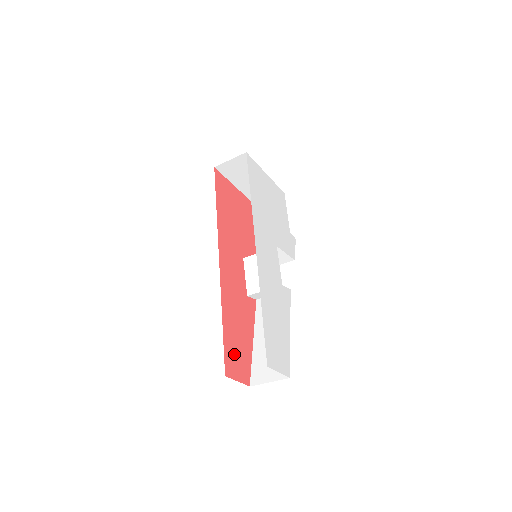
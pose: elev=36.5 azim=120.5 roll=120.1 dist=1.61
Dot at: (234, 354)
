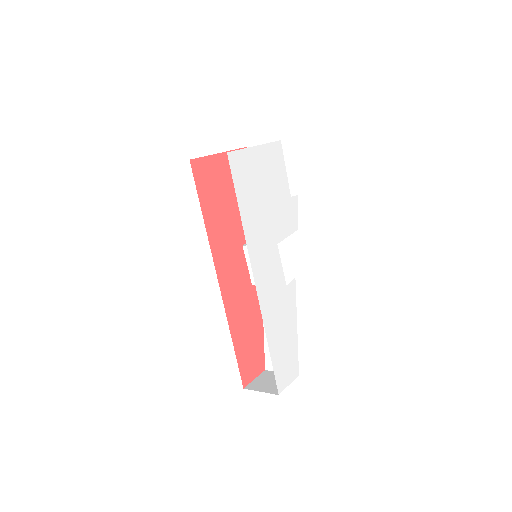
Dot at: (248, 360)
